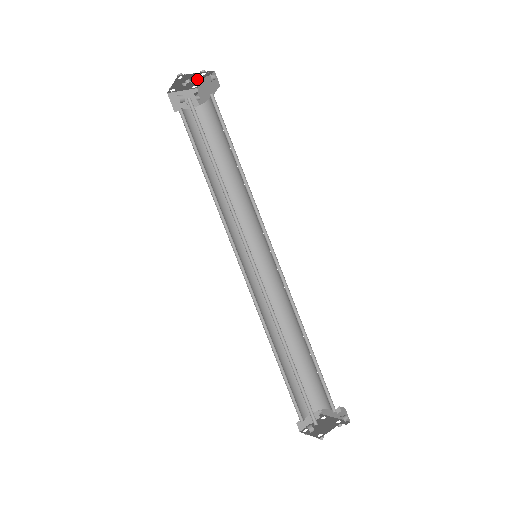
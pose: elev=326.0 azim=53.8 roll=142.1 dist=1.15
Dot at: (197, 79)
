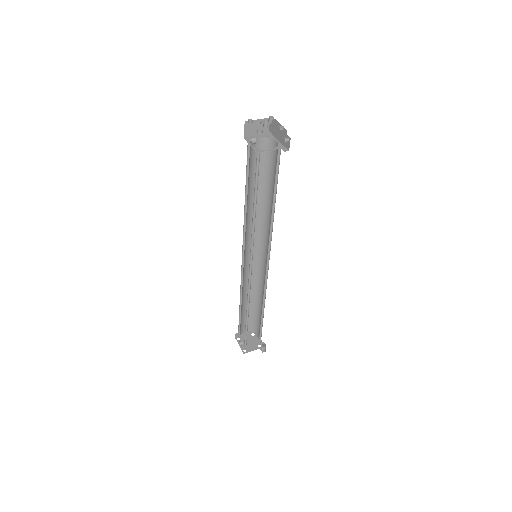
Dot at: occluded
